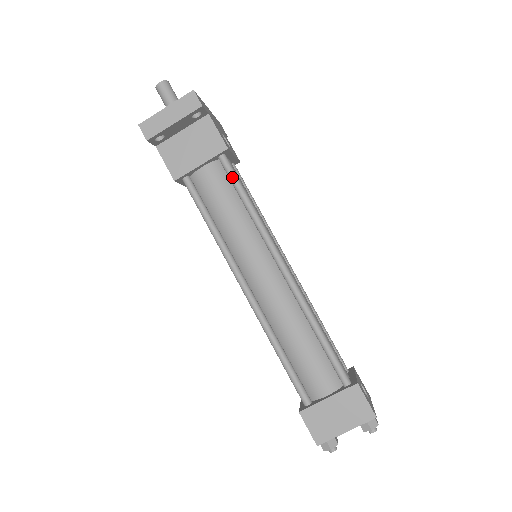
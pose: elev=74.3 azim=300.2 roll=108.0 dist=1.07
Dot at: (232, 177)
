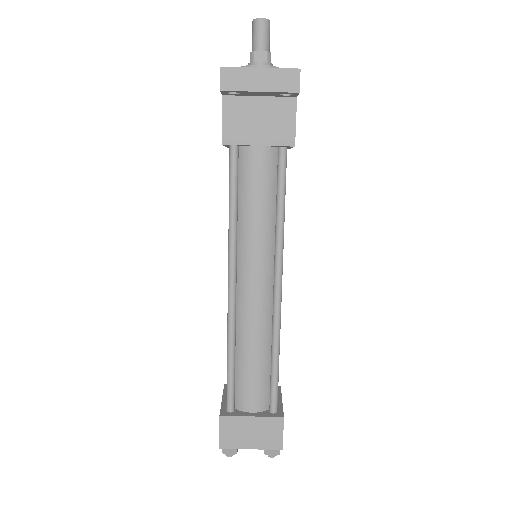
Dot at: (281, 175)
